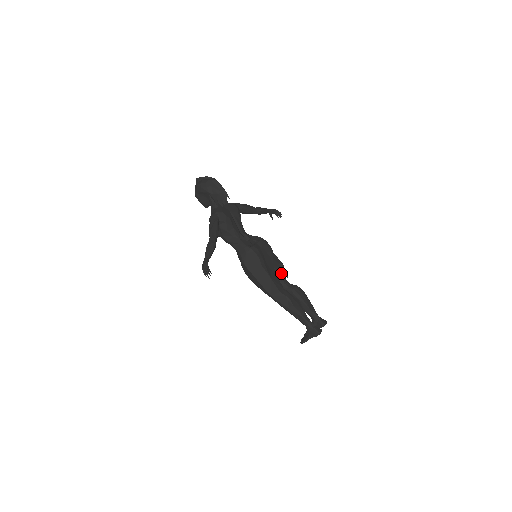
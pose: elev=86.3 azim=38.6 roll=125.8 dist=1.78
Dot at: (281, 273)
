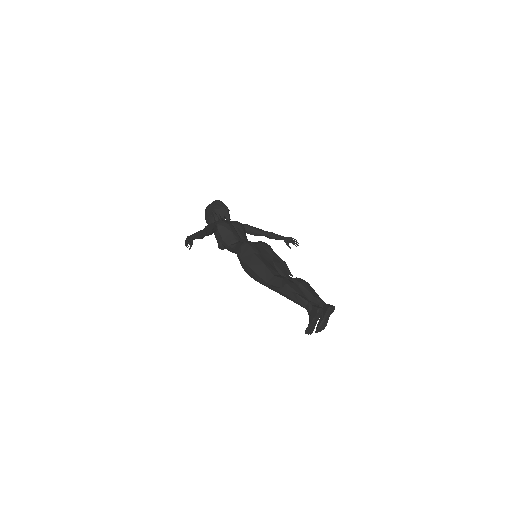
Dot at: (282, 269)
